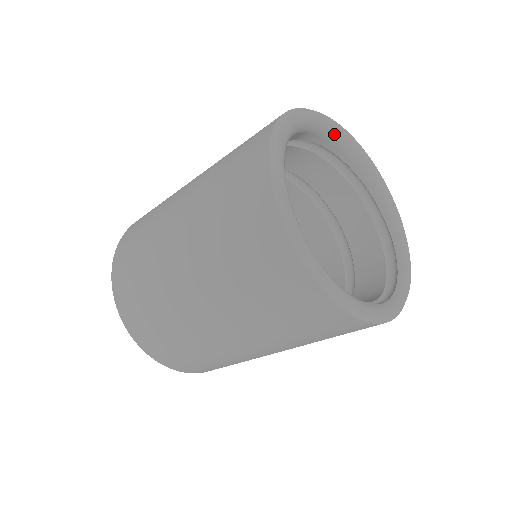
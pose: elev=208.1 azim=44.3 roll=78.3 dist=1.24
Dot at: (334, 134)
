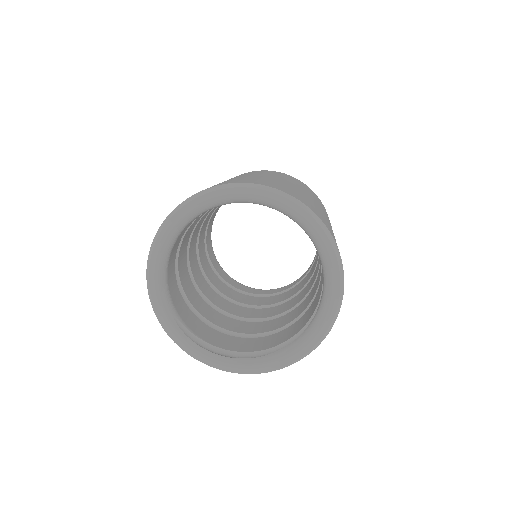
Dot at: (307, 230)
